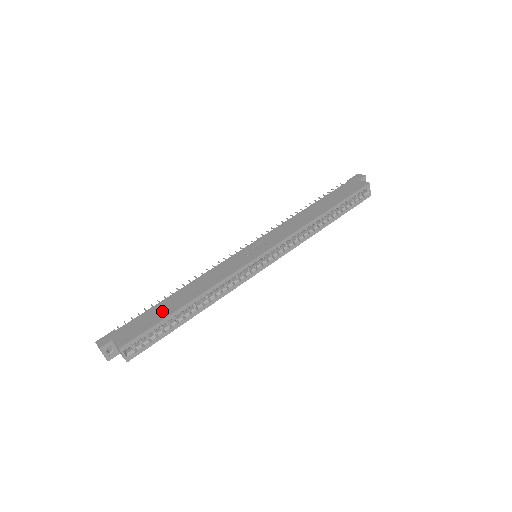
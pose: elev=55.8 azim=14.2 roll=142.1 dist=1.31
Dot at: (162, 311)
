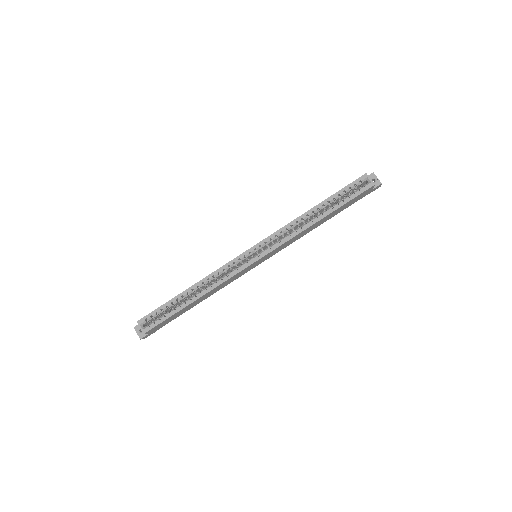
Dot at: occluded
